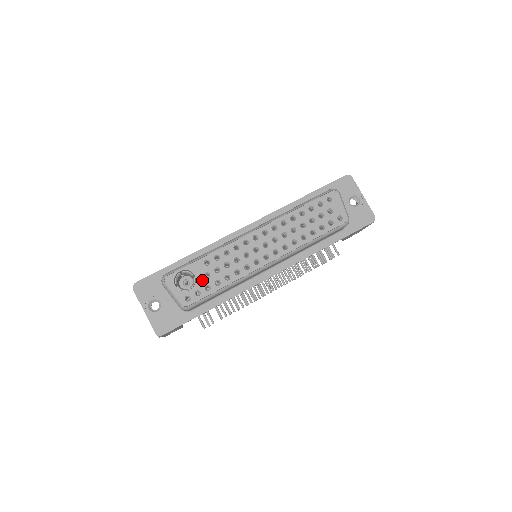
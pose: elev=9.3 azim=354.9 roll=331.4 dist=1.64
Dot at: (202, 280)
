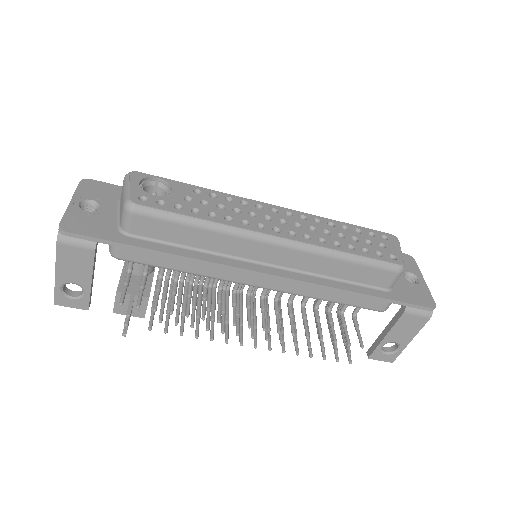
Dot at: (178, 198)
